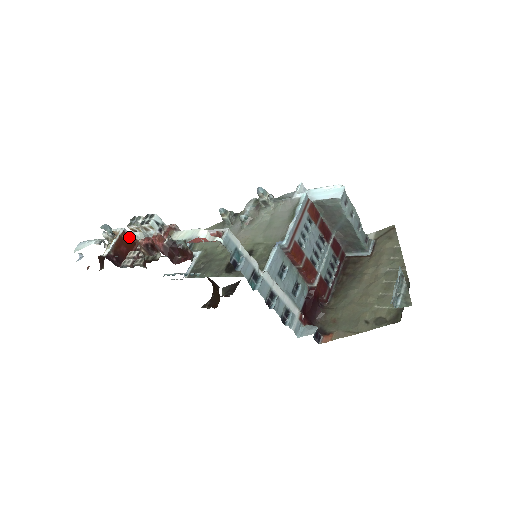
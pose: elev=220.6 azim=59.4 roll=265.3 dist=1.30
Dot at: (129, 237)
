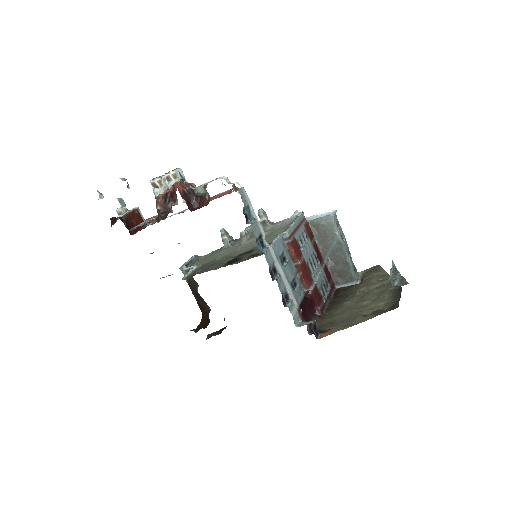
Dot at: (141, 216)
